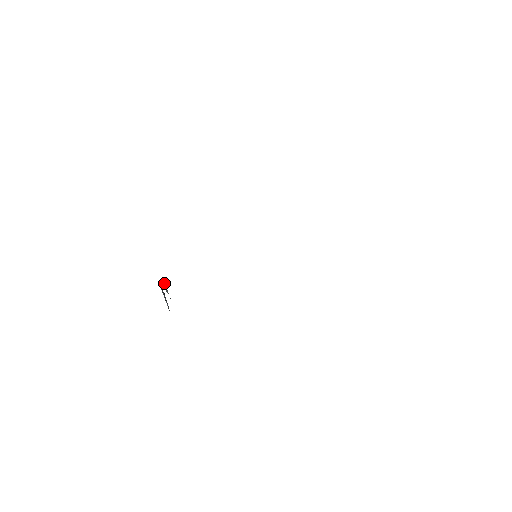
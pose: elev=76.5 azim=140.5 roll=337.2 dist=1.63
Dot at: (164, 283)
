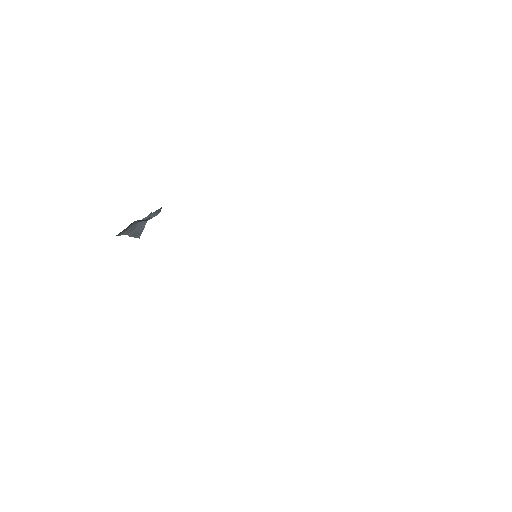
Dot at: (158, 210)
